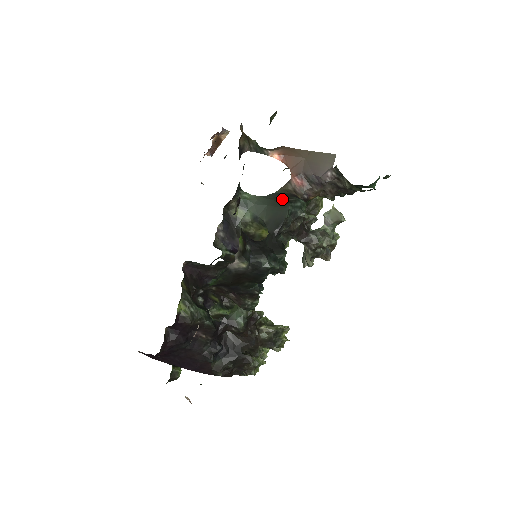
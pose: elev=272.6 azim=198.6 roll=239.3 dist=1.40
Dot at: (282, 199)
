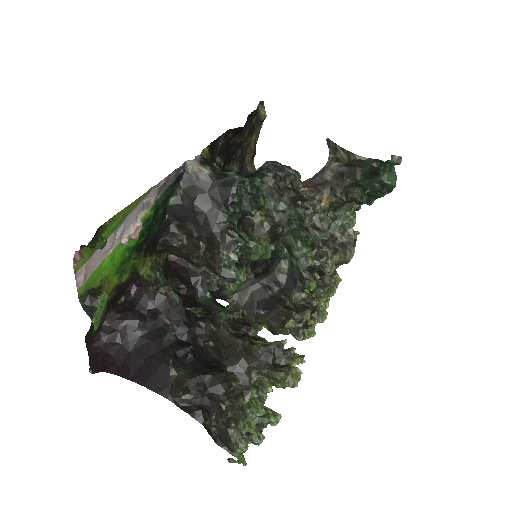
Dot at: occluded
